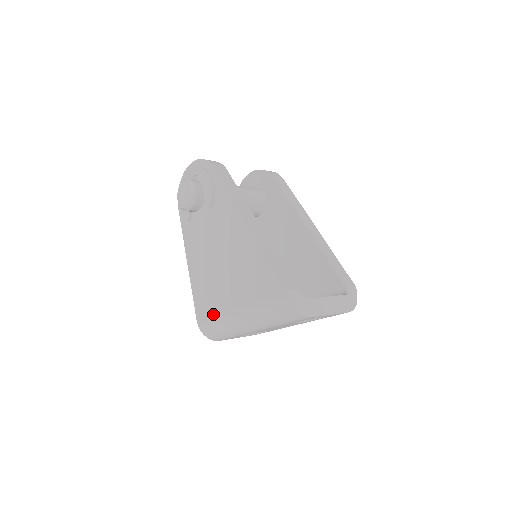
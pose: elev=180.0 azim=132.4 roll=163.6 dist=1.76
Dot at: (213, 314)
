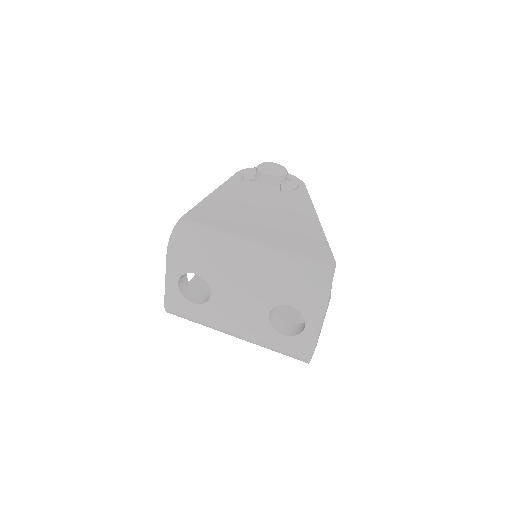
Dot at: (216, 225)
